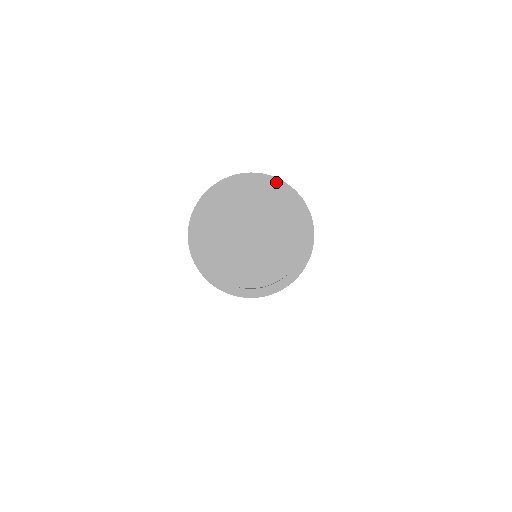
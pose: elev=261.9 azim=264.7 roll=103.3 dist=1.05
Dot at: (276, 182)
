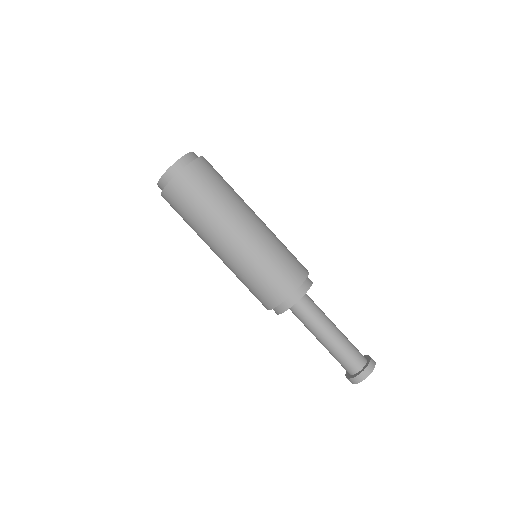
Dot at: occluded
